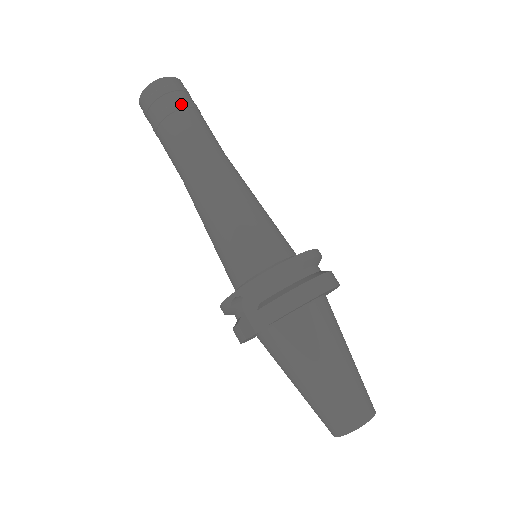
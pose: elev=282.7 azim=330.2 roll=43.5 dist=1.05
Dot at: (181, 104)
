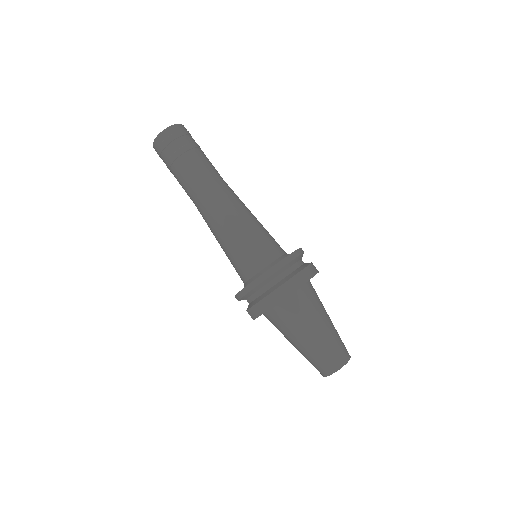
Dot at: (175, 155)
